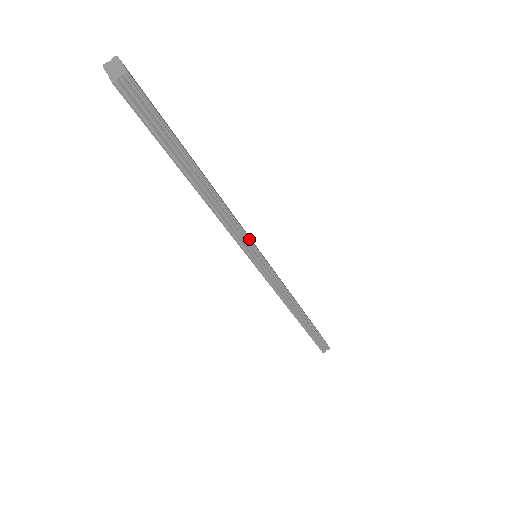
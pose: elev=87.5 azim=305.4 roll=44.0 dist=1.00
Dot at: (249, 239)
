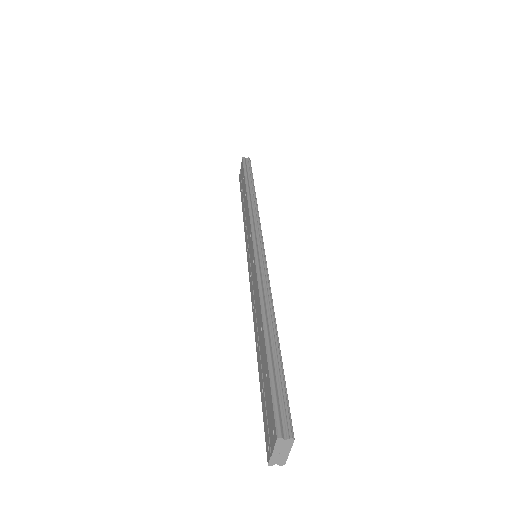
Dot at: occluded
